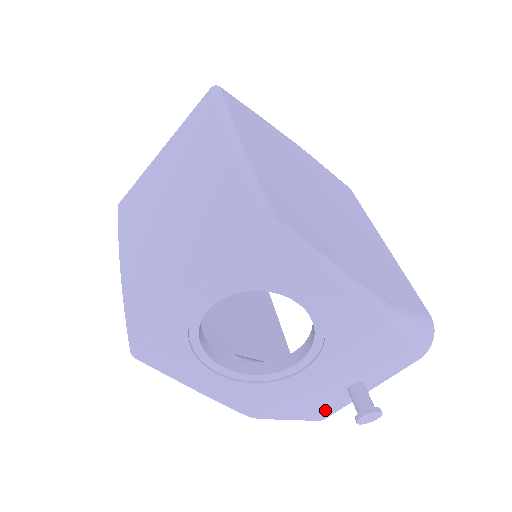
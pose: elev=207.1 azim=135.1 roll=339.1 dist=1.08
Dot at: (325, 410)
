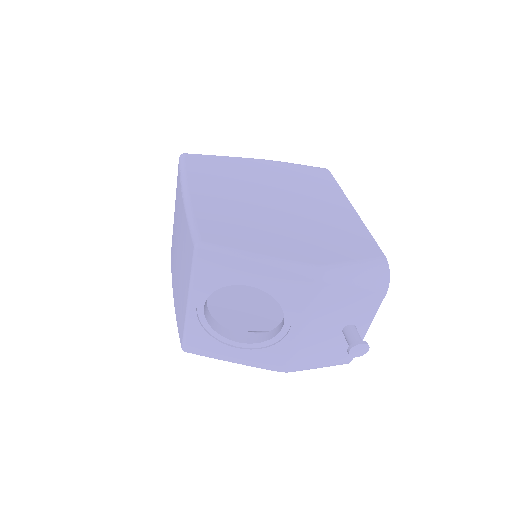
Dot at: (343, 353)
